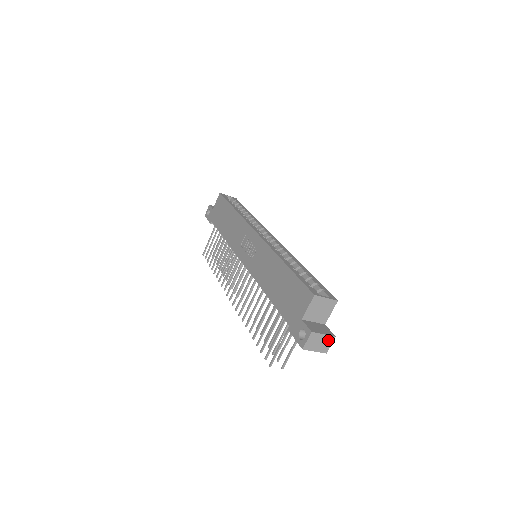
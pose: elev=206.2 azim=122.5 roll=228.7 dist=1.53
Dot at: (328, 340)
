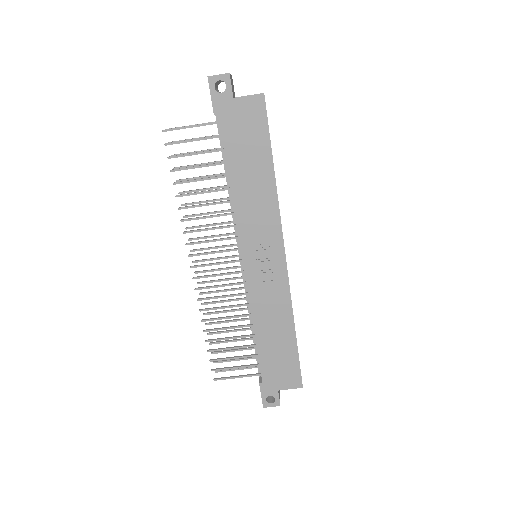
Dot at: occluded
